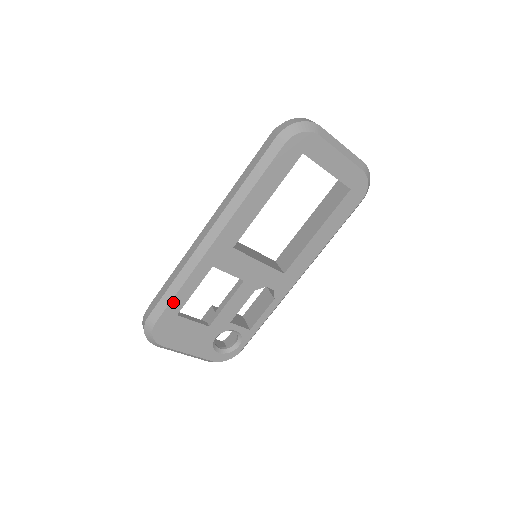
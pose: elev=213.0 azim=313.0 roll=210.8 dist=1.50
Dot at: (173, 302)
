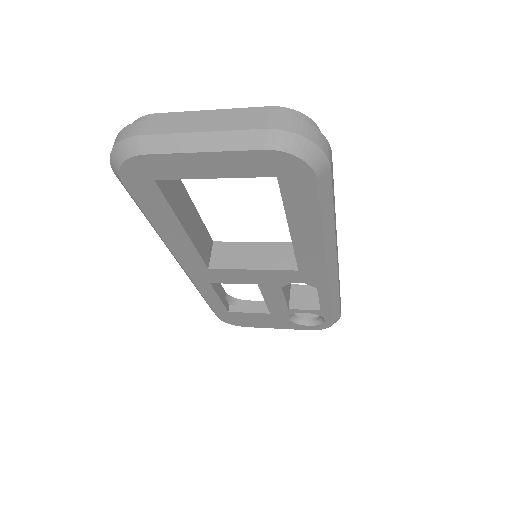
Dot at: (212, 306)
